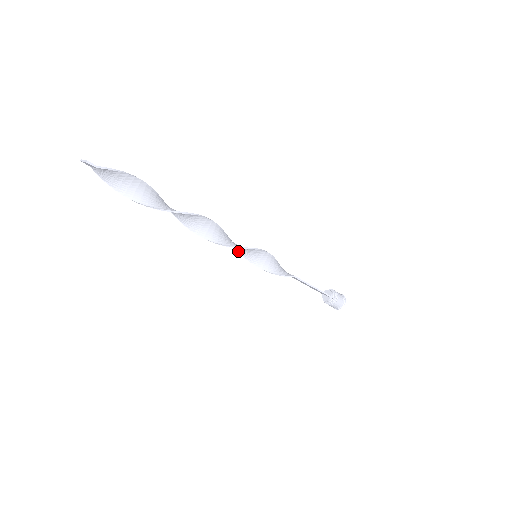
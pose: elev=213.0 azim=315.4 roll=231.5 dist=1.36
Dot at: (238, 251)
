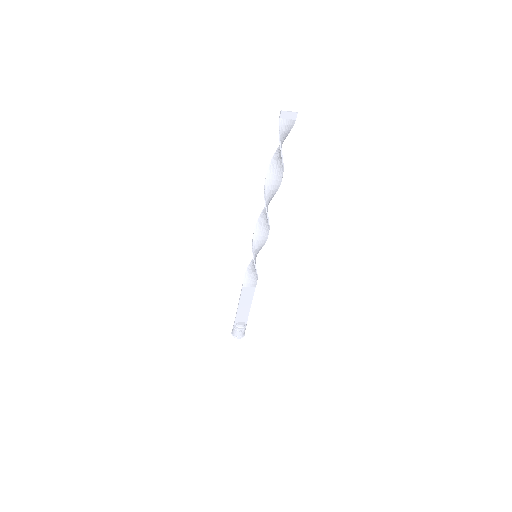
Dot at: (253, 247)
